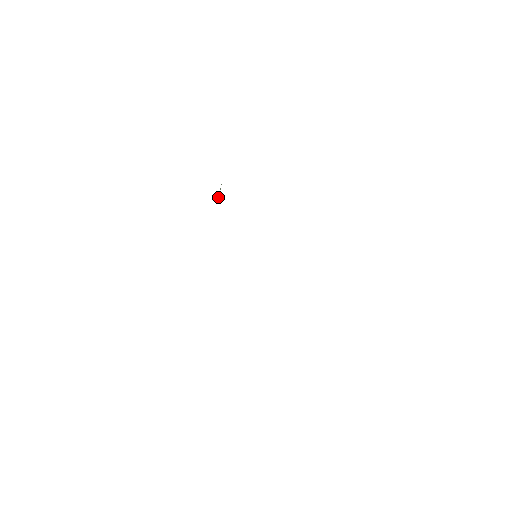
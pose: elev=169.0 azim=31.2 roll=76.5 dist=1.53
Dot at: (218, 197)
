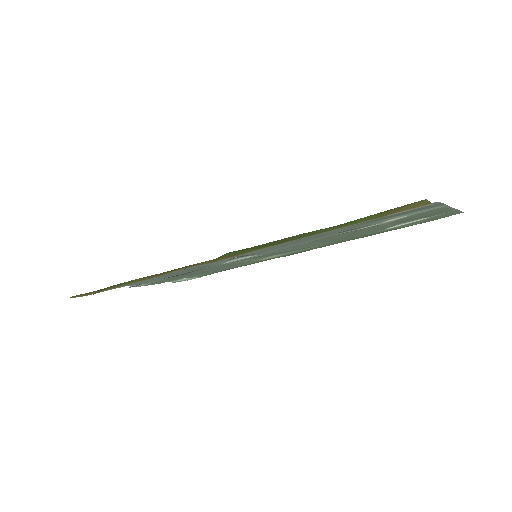
Dot at: (188, 279)
